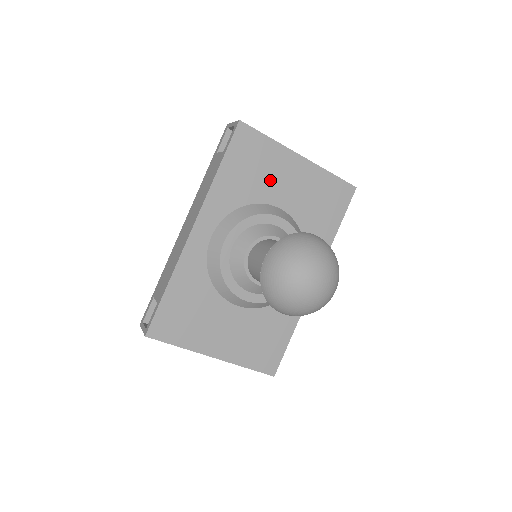
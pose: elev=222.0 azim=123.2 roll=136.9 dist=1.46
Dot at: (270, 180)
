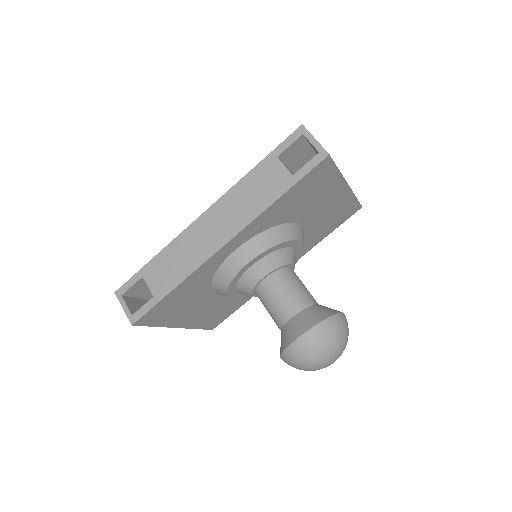
Dot at: (312, 204)
